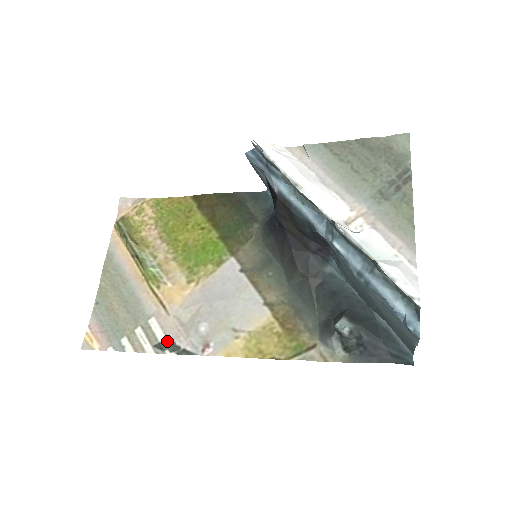
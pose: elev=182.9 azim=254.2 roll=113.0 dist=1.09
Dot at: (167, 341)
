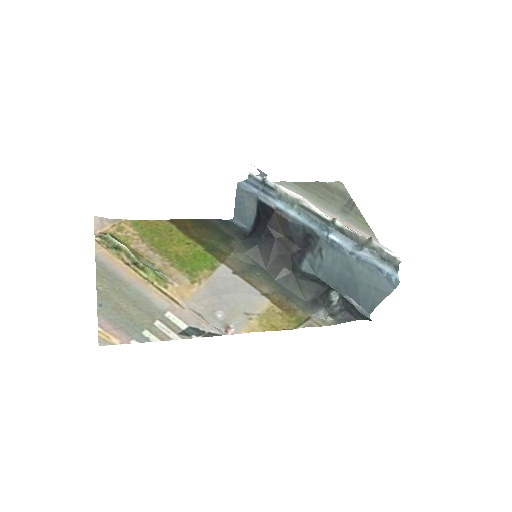
Dot at: (190, 328)
